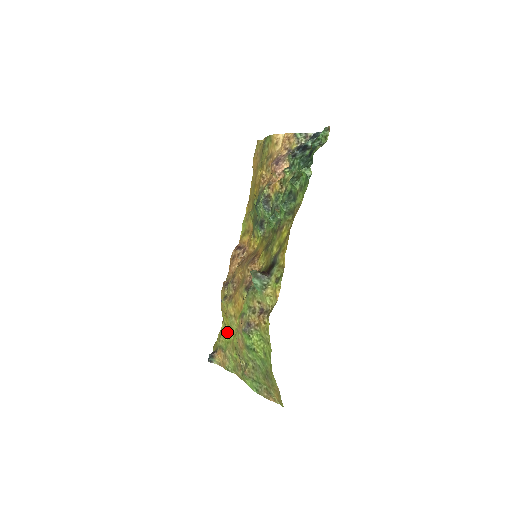
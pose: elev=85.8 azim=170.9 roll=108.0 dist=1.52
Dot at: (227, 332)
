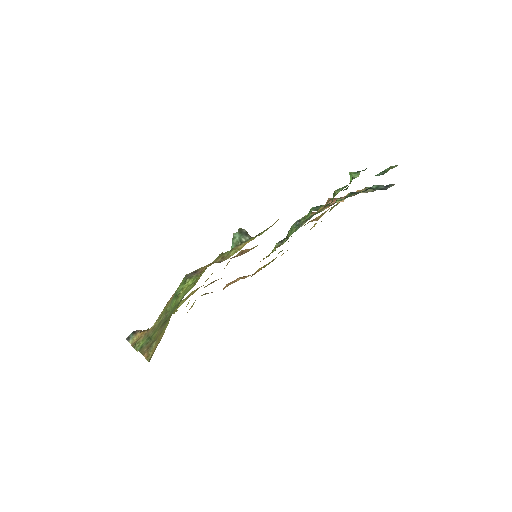
Dot at: occluded
